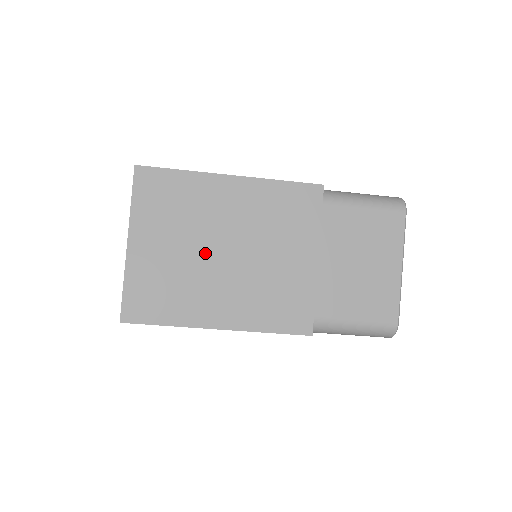
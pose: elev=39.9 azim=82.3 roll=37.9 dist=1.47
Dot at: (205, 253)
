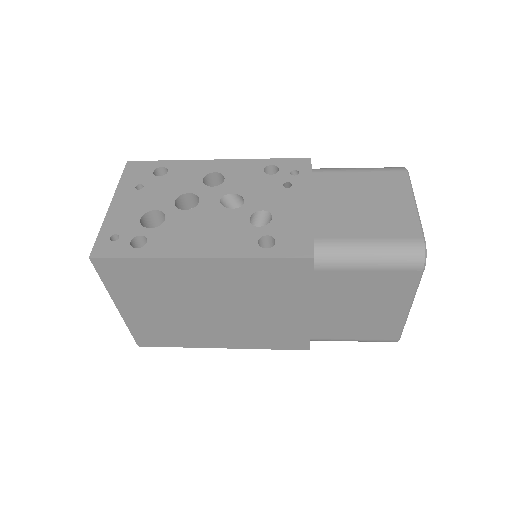
Dot at: (193, 311)
